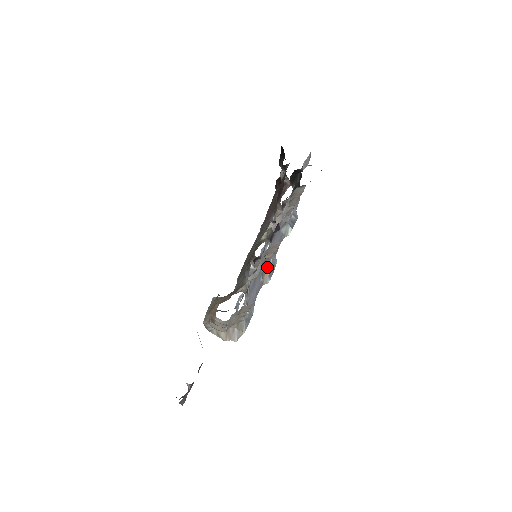
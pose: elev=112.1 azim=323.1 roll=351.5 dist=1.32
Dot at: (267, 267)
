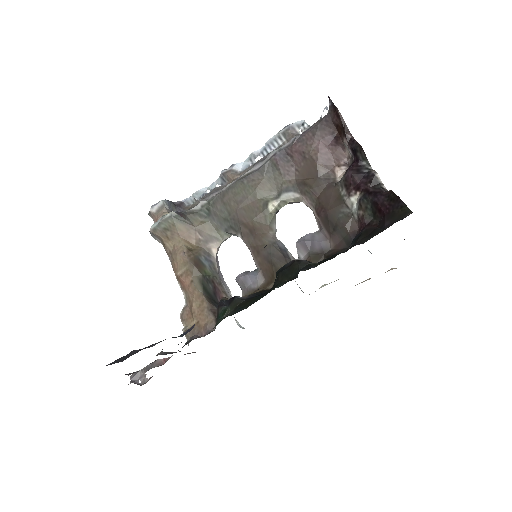
Dot at: occluded
